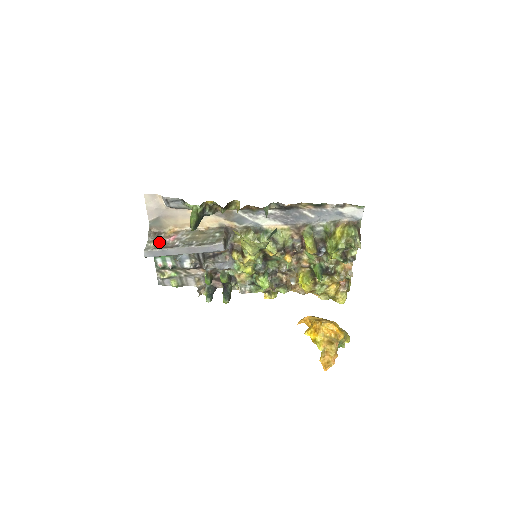
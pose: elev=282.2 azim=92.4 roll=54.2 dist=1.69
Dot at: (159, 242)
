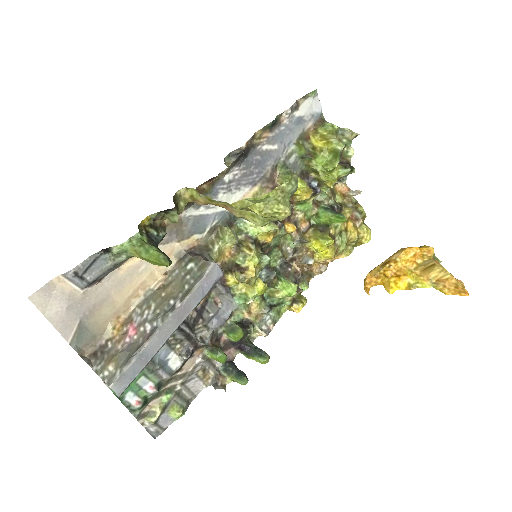
Dot at: (118, 354)
